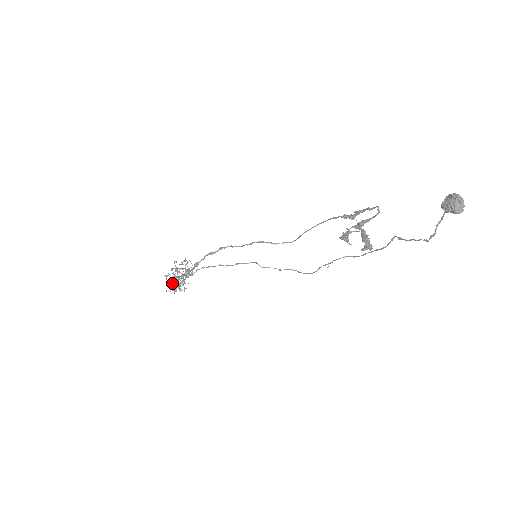
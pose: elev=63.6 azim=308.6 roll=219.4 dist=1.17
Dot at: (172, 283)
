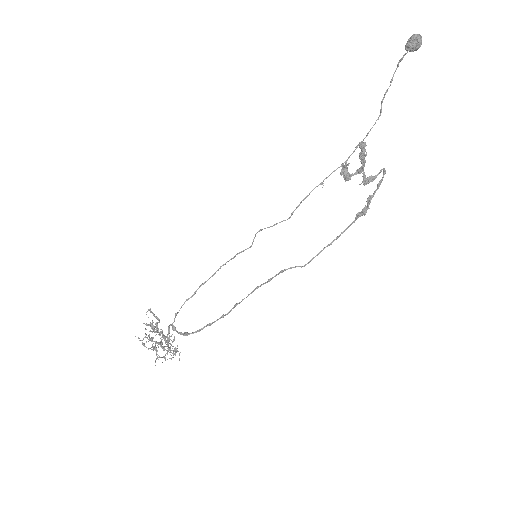
Dot at: (151, 311)
